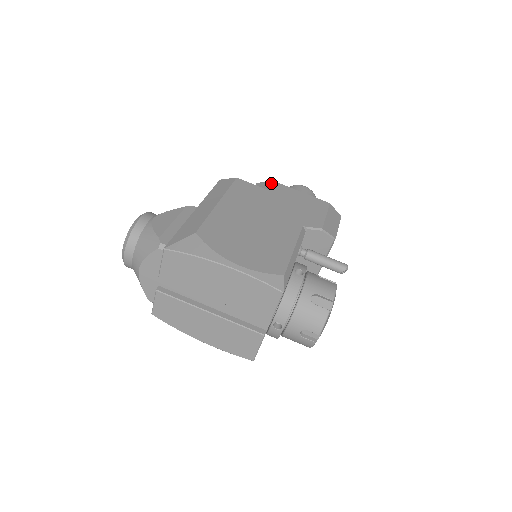
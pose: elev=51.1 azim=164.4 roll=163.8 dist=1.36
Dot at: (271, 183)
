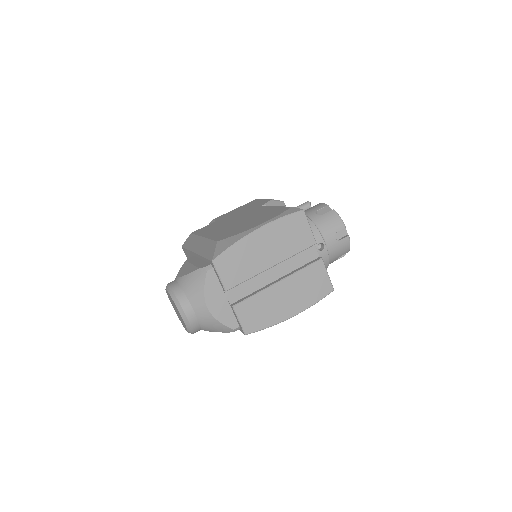
Dot at: (212, 221)
